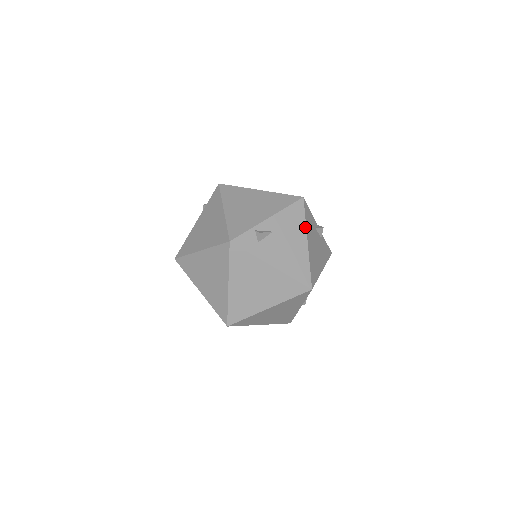
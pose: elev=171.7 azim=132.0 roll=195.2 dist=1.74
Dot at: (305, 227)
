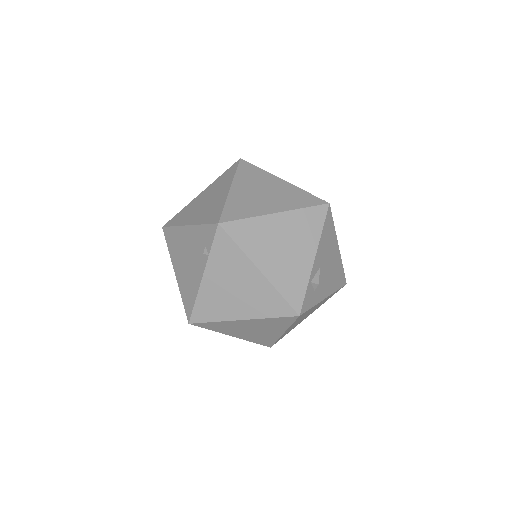
Dot at: (335, 234)
